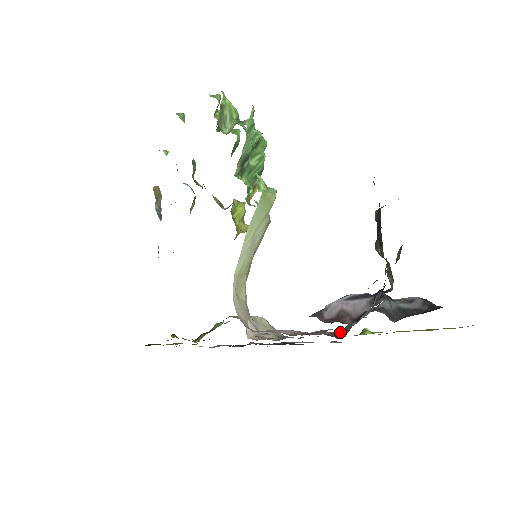
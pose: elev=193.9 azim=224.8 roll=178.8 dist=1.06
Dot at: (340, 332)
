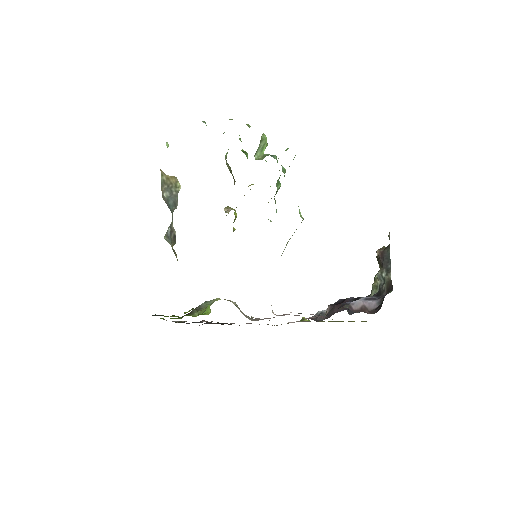
Dot at: (315, 318)
